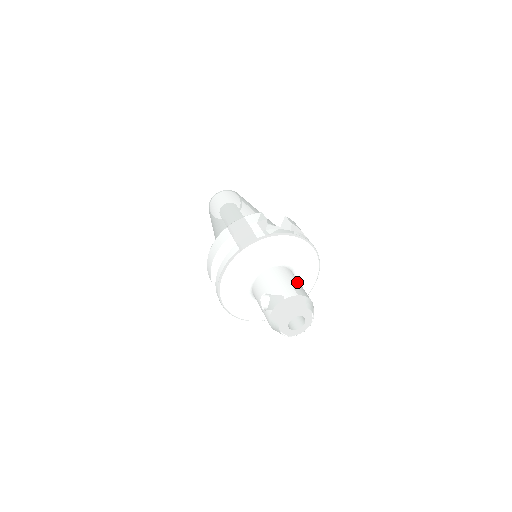
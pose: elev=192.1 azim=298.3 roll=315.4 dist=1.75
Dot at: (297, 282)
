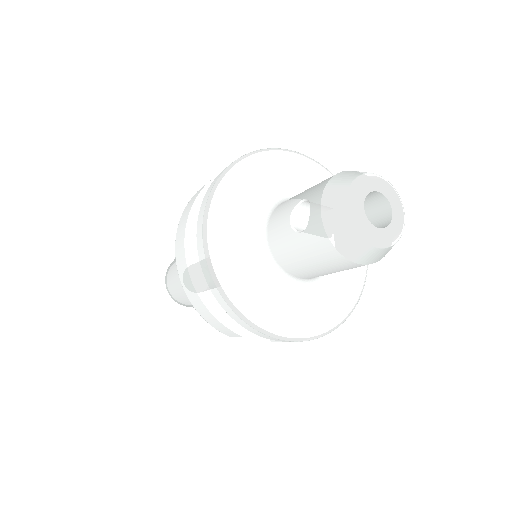
Dot at: occluded
